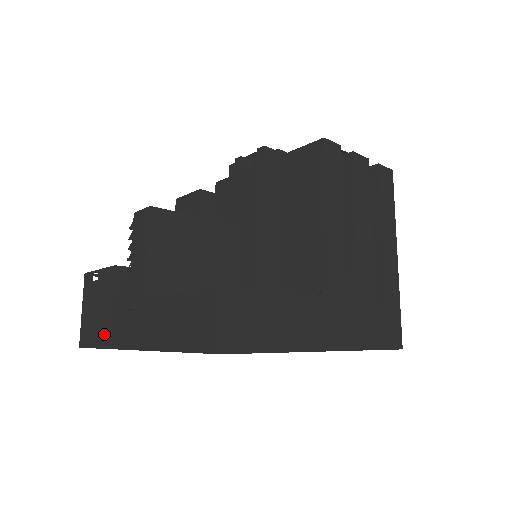
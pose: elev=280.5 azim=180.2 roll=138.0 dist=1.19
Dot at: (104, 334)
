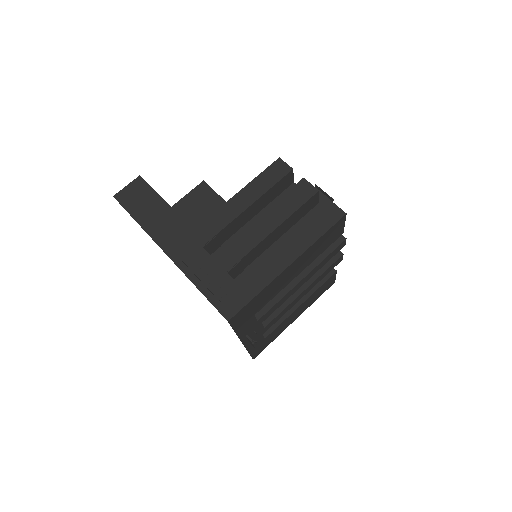
Dot at: occluded
